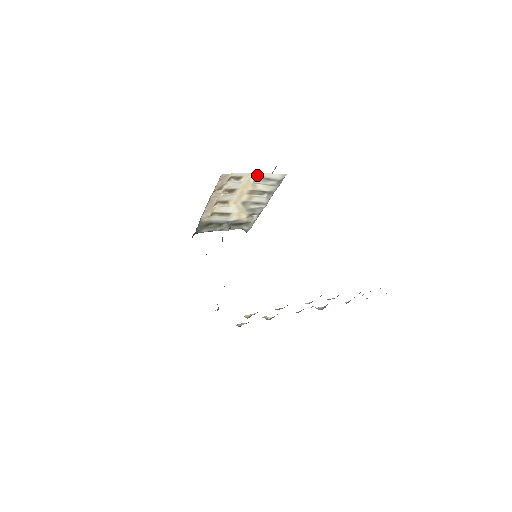
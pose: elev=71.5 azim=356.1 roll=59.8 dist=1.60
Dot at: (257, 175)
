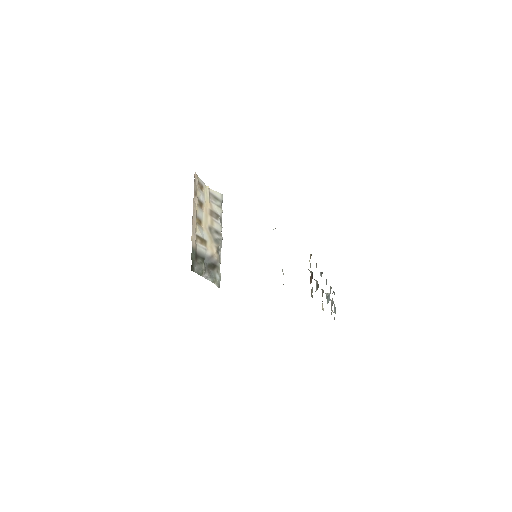
Dot at: (209, 191)
